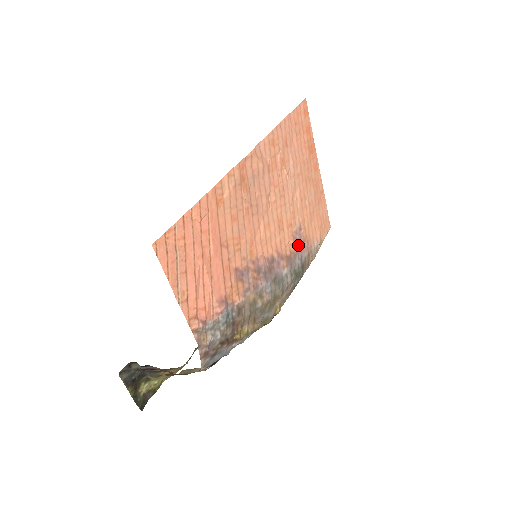
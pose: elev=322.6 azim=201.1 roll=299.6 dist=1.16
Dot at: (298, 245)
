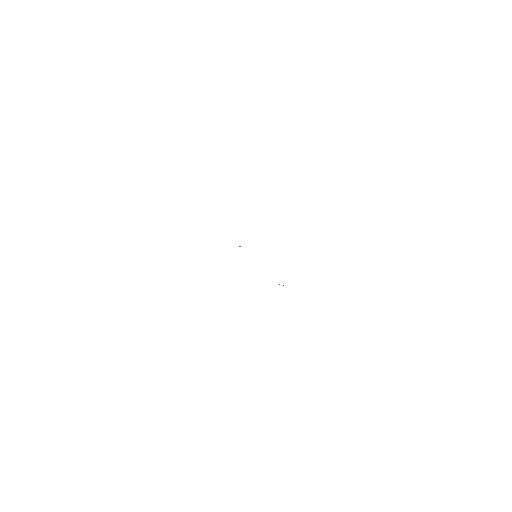
Dot at: occluded
